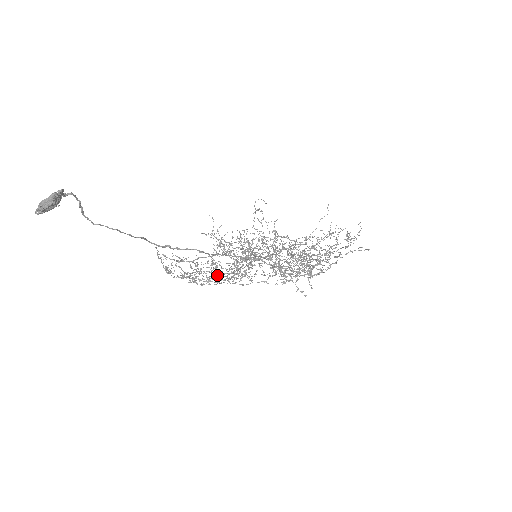
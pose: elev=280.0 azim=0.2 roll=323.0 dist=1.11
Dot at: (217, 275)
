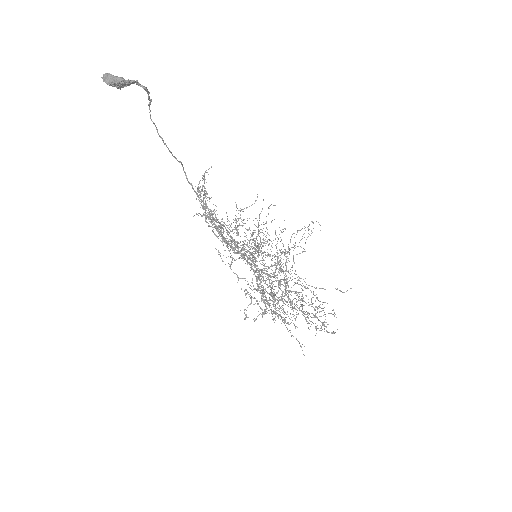
Dot at: occluded
